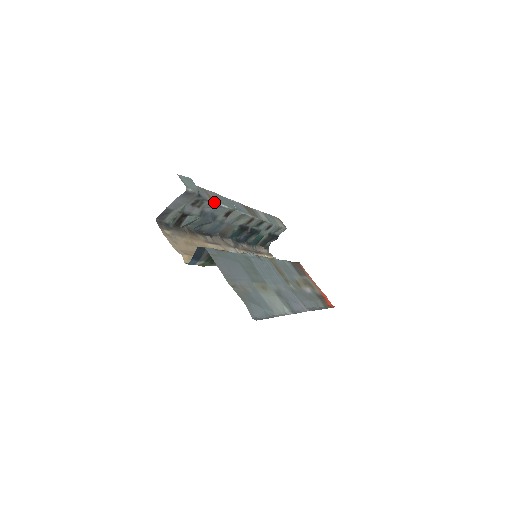
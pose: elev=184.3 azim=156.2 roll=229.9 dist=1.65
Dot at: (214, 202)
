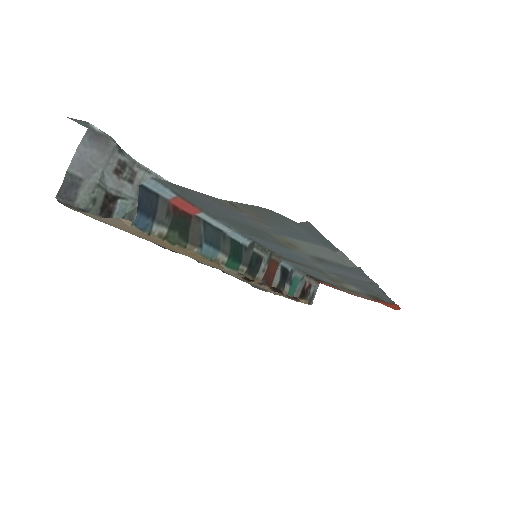
Dot at: (153, 172)
